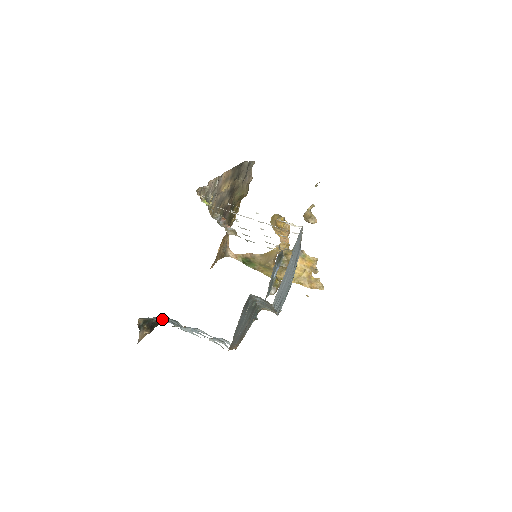
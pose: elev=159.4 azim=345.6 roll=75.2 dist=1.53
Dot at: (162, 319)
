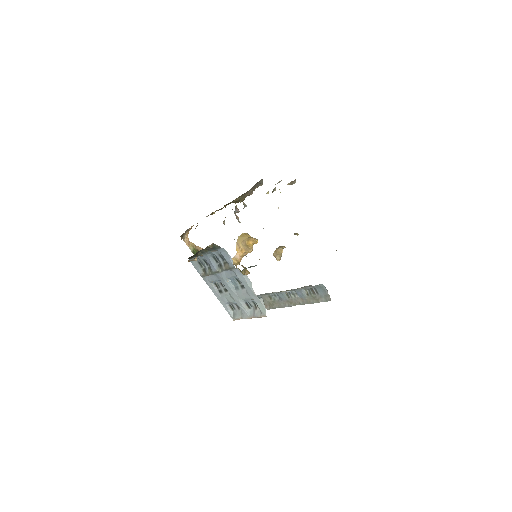
Dot at: (210, 256)
